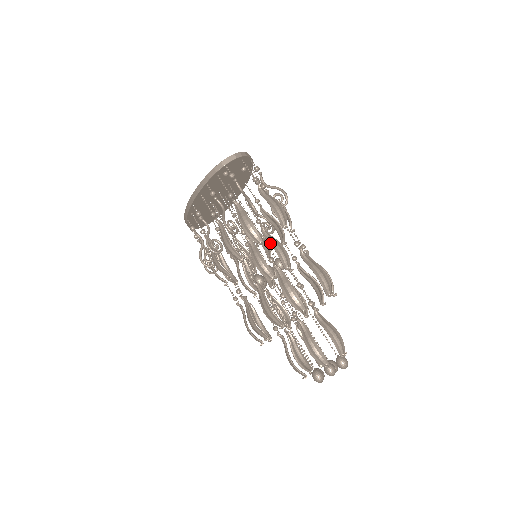
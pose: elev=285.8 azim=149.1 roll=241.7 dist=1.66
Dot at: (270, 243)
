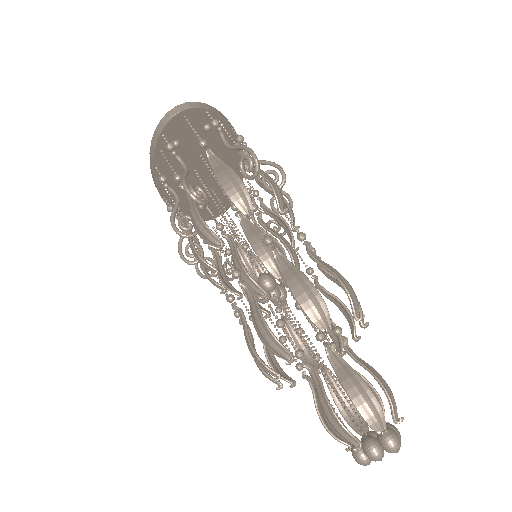
Dot at: (248, 240)
